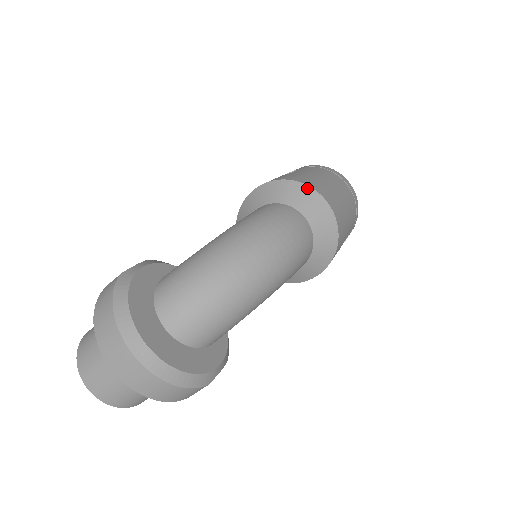
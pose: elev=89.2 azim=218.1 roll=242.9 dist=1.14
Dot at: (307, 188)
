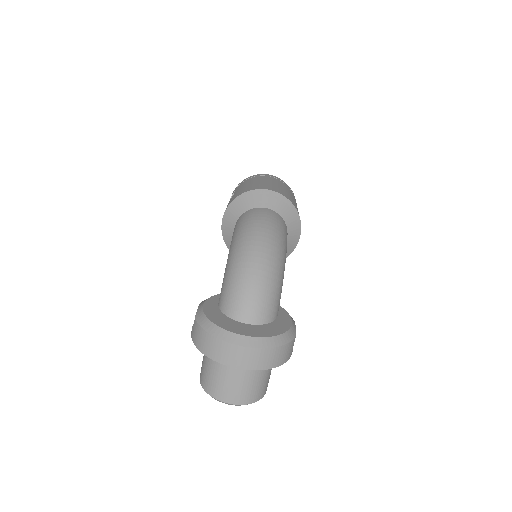
Dot at: (252, 192)
